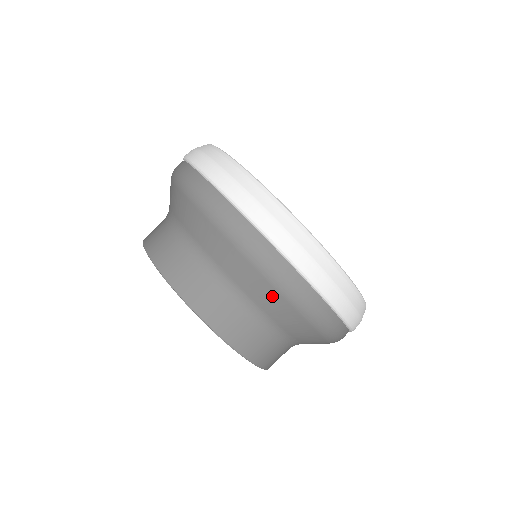
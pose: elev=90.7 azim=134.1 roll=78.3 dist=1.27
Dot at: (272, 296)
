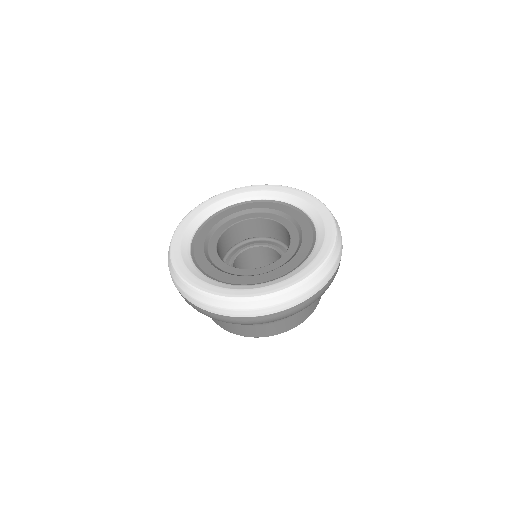
Dot at: occluded
